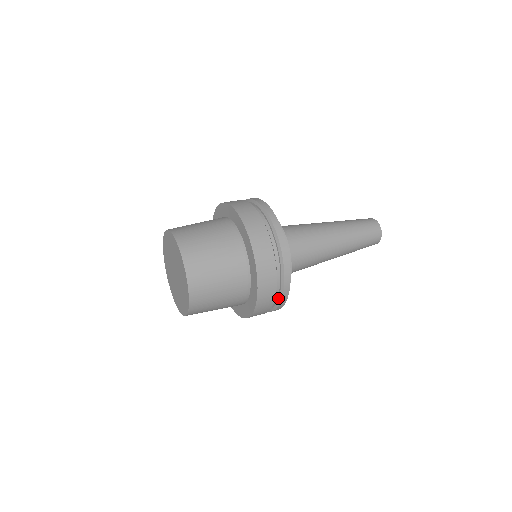
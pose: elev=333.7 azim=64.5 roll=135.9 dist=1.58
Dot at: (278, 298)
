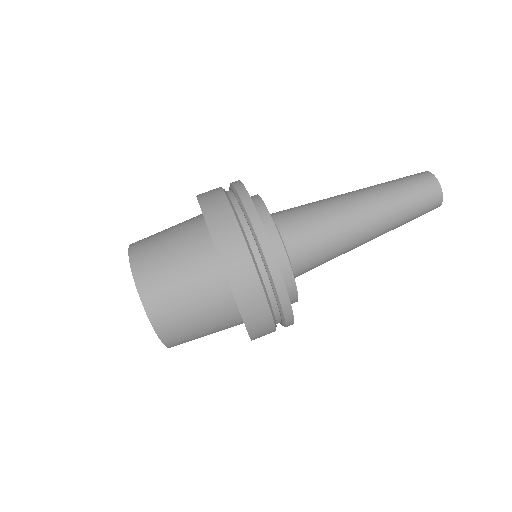
Dot at: (281, 324)
